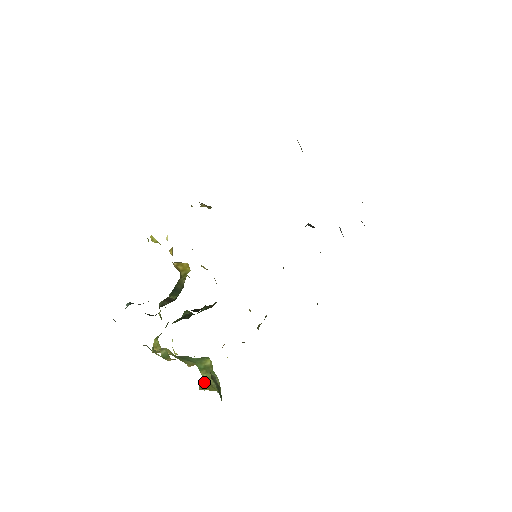
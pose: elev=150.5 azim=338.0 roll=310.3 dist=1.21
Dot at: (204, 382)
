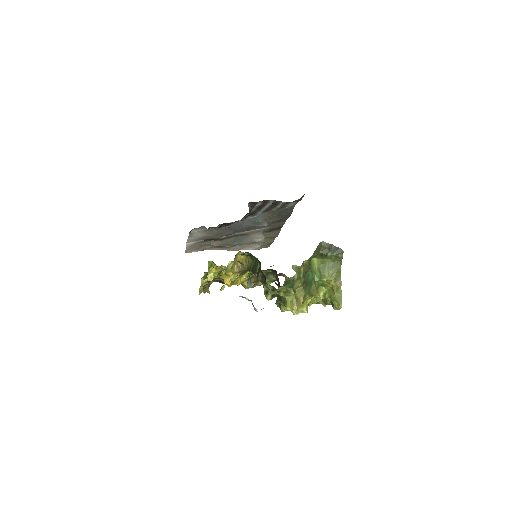
Dot at: (334, 289)
